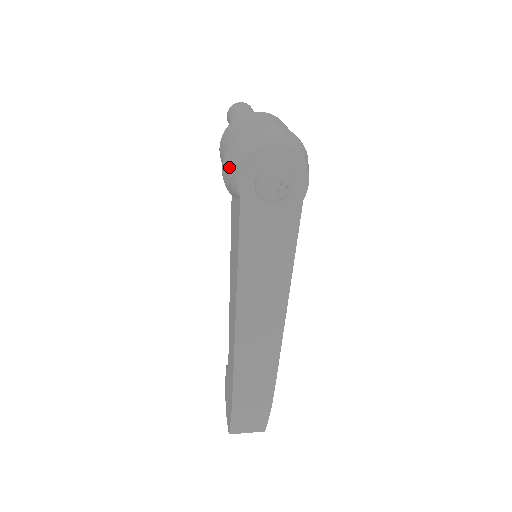
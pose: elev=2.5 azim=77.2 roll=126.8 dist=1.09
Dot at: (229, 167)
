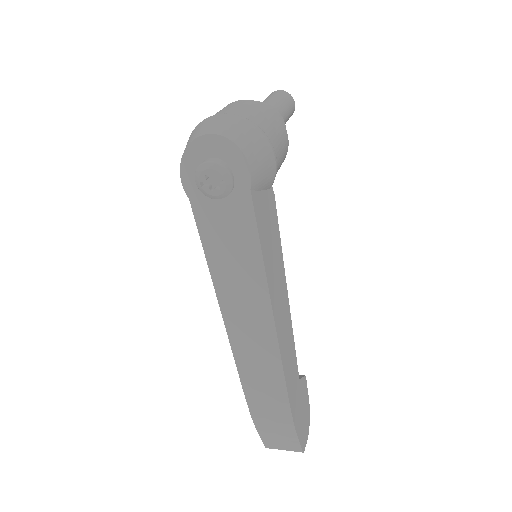
Dot at: occluded
